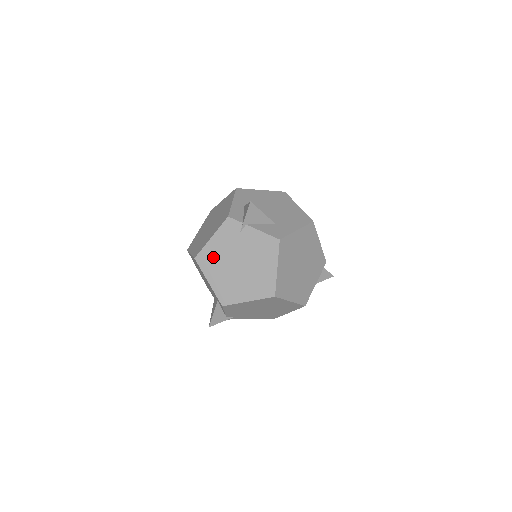
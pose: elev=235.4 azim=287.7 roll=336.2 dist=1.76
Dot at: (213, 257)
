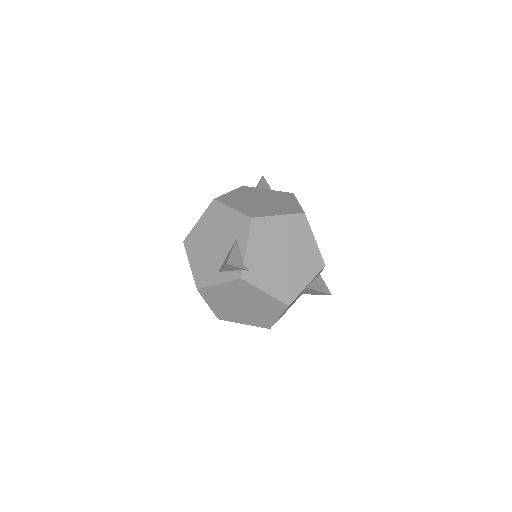
Dot at: (234, 198)
